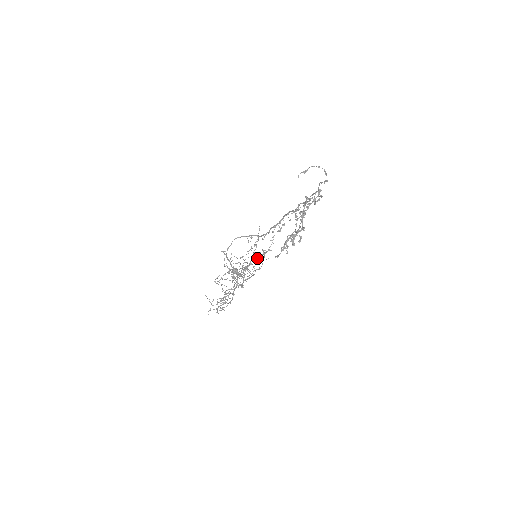
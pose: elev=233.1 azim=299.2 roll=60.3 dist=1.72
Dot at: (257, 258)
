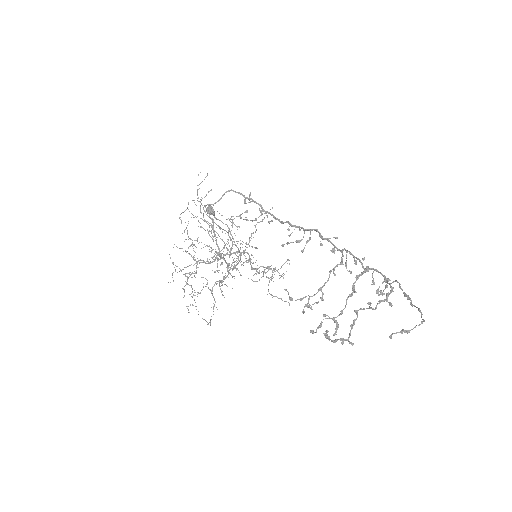
Dot at: occluded
